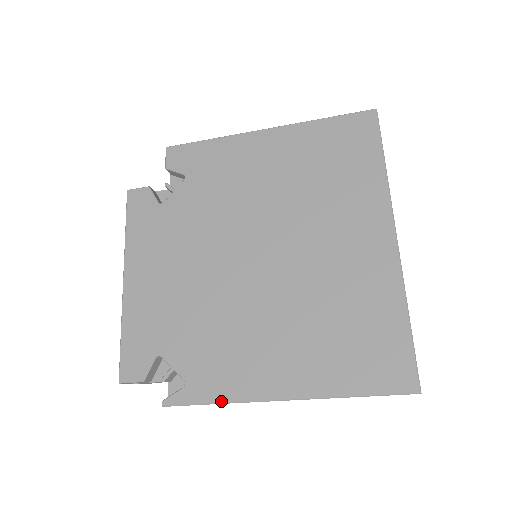
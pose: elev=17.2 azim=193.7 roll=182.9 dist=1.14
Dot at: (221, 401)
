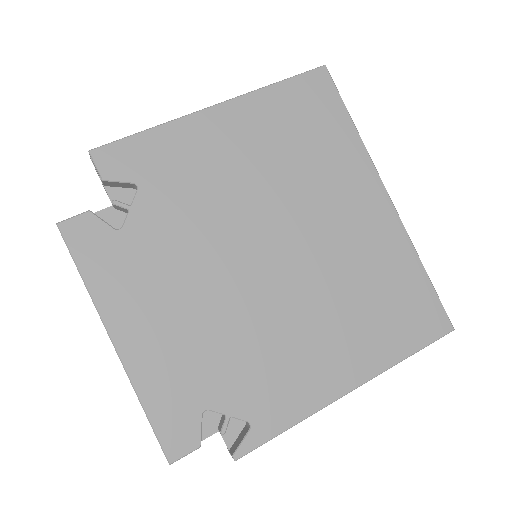
Dot at: (296, 422)
